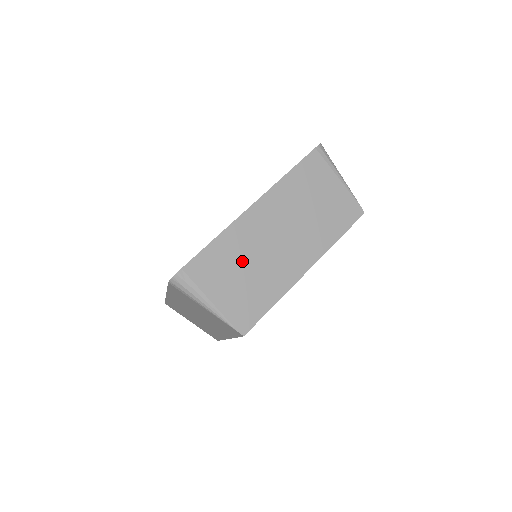
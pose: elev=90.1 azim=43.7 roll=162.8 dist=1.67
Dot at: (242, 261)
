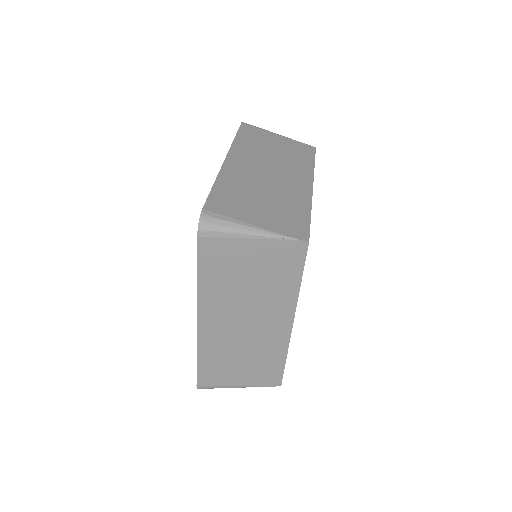
Dot at: (252, 192)
